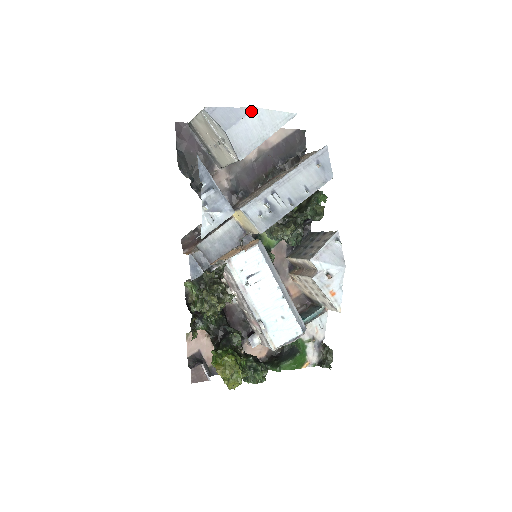
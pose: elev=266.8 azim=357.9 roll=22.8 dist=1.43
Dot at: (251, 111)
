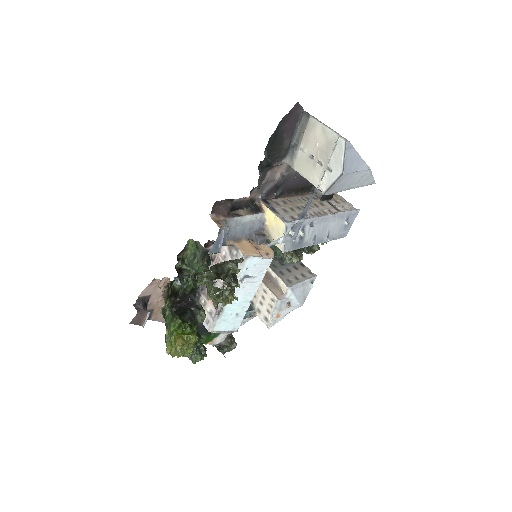
Dot at: (366, 169)
